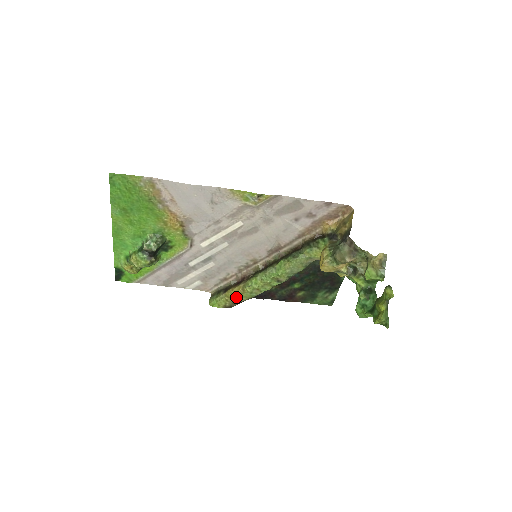
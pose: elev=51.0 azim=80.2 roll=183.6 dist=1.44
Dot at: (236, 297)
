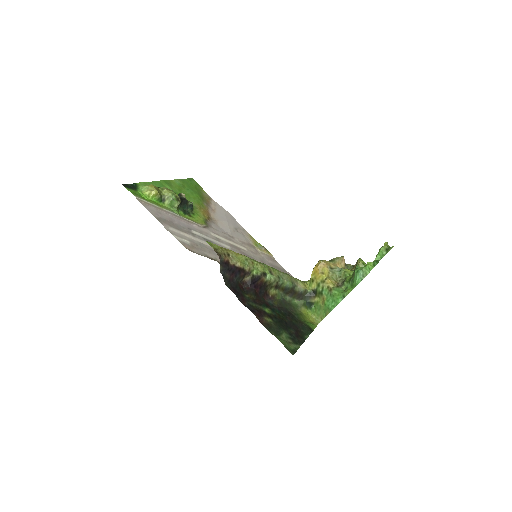
Dot at: (231, 253)
